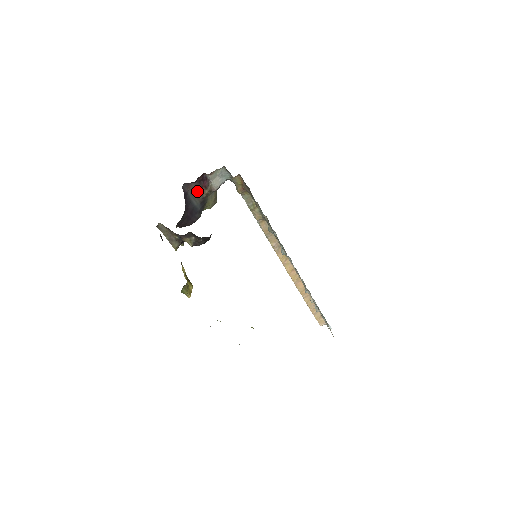
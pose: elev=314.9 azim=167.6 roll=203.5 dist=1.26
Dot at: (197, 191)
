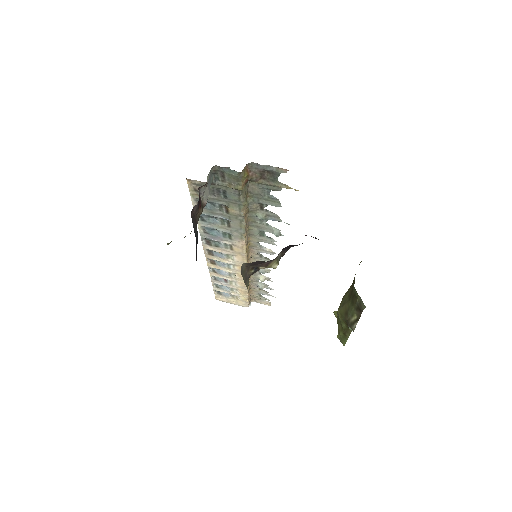
Dot at: (195, 216)
